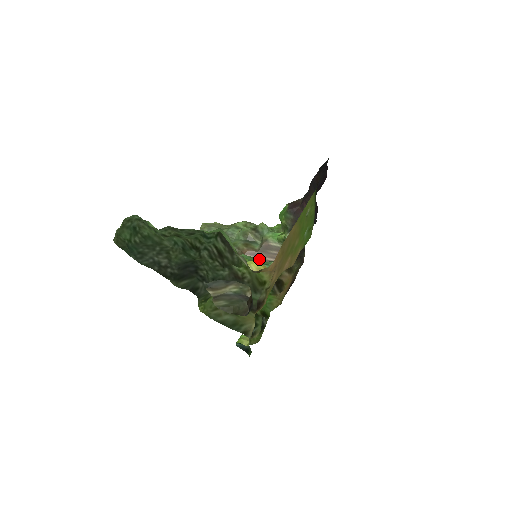
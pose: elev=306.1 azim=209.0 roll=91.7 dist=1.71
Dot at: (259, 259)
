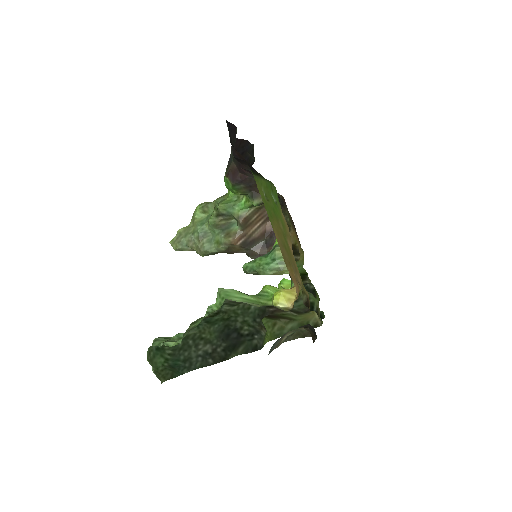
Dot at: (250, 235)
